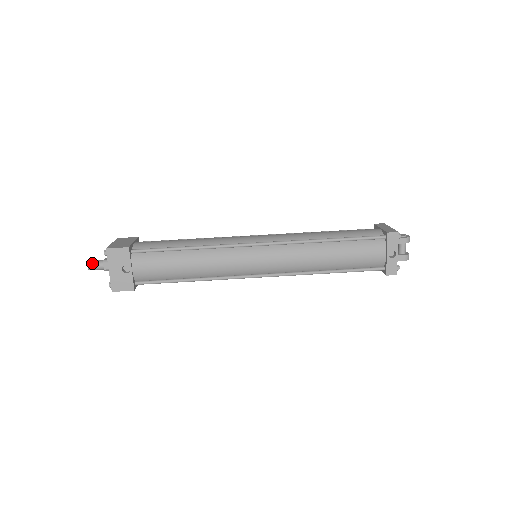
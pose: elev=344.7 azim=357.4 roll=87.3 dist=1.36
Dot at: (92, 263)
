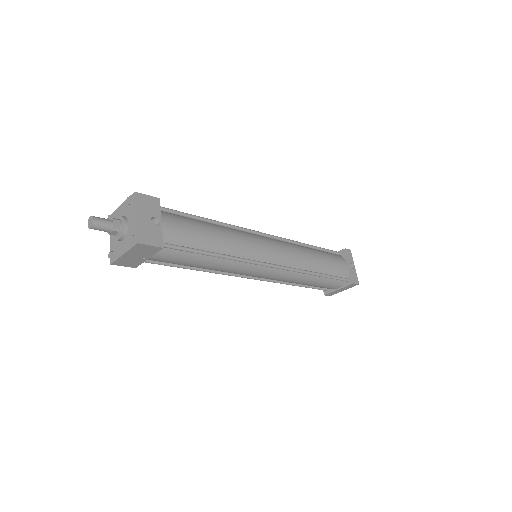
Dot at: (98, 217)
